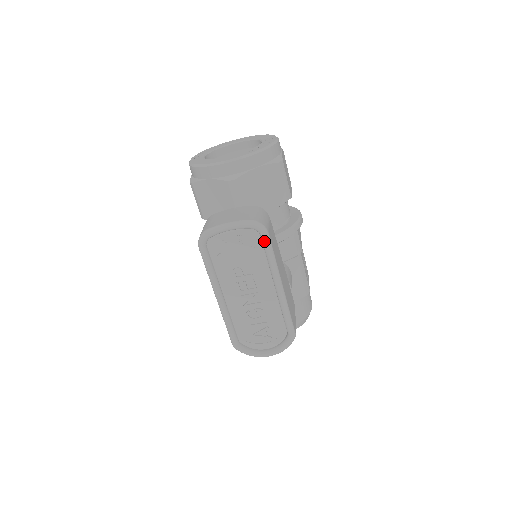
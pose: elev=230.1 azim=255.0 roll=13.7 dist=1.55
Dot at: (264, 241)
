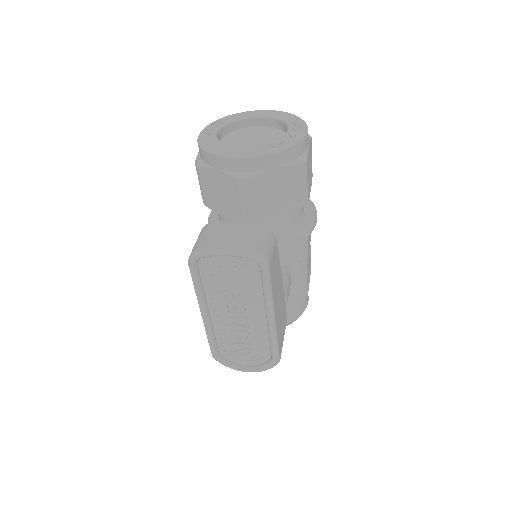
Dot at: (263, 275)
